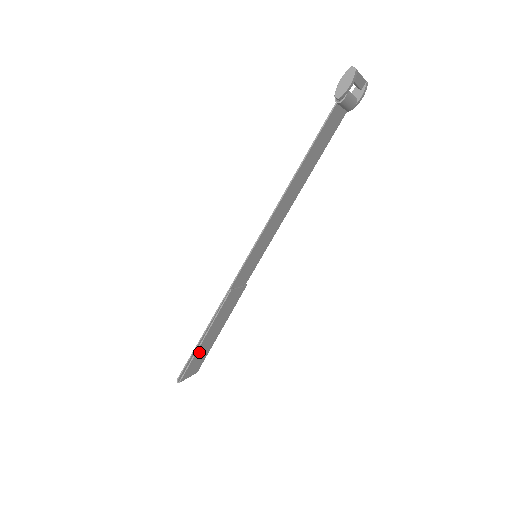
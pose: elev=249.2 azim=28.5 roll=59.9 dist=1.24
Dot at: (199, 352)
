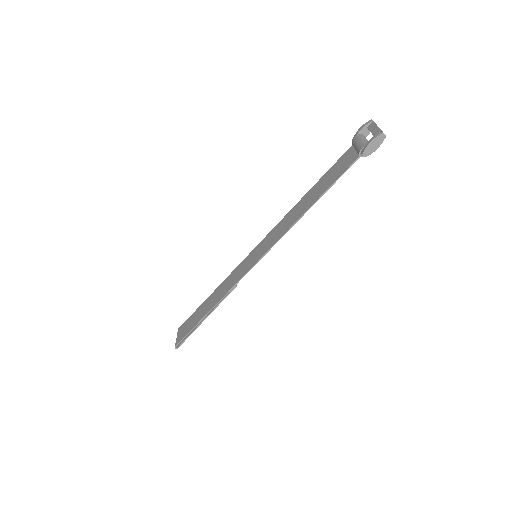
Dot at: occluded
